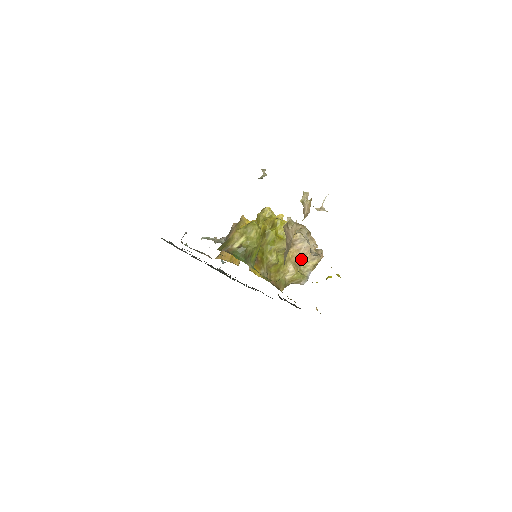
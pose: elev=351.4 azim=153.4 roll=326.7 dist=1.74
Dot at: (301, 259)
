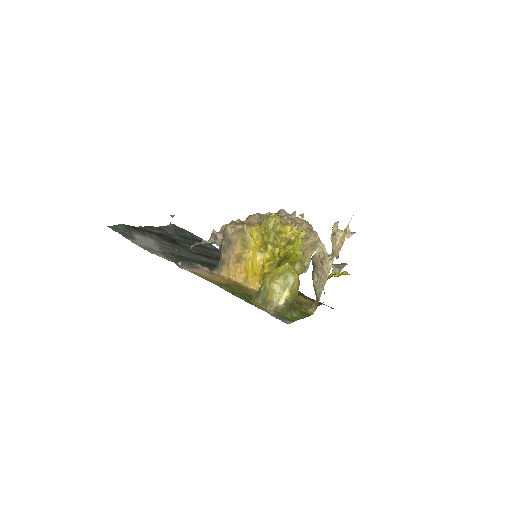
Dot at: occluded
